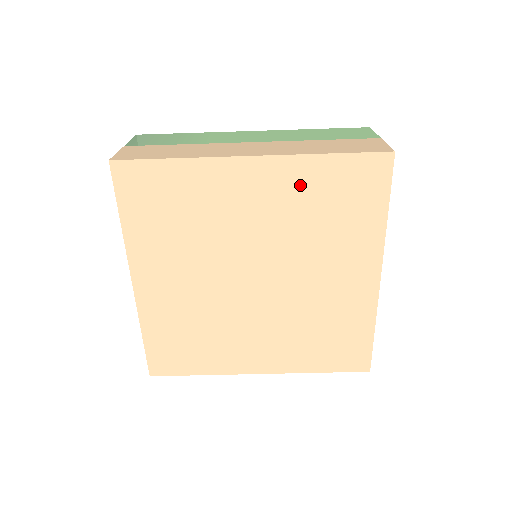
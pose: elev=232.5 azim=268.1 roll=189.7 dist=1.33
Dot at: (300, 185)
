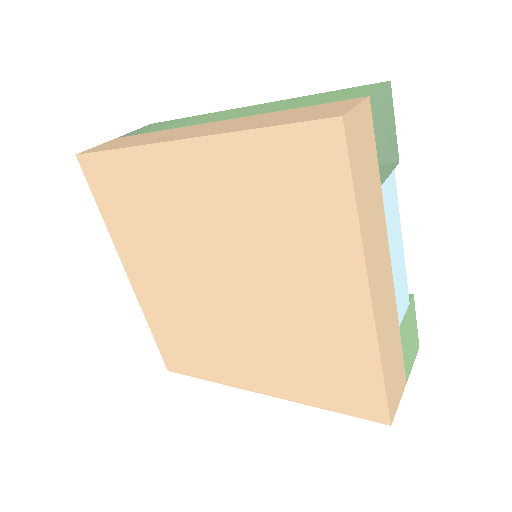
Dot at: (239, 172)
